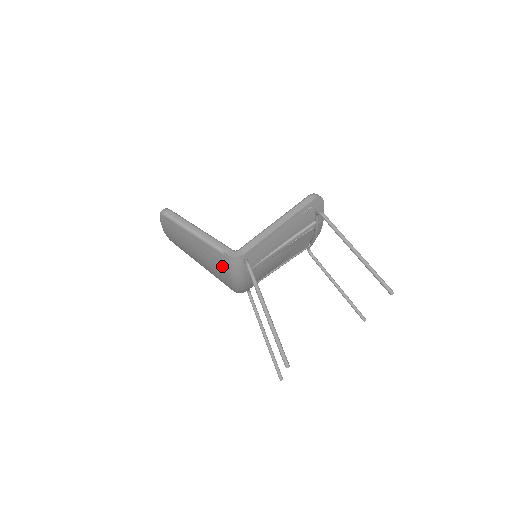
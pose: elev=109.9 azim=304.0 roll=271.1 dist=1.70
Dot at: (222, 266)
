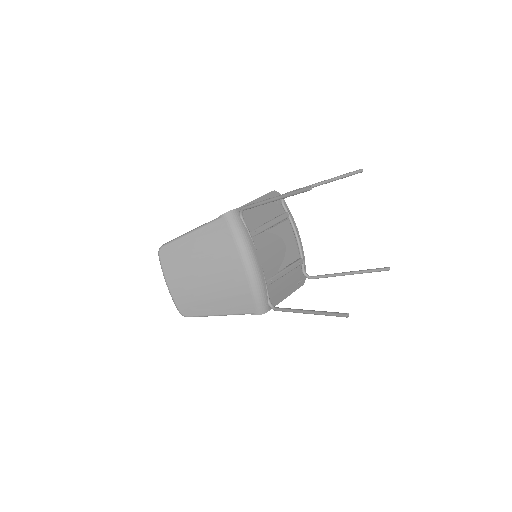
Dot at: (225, 238)
